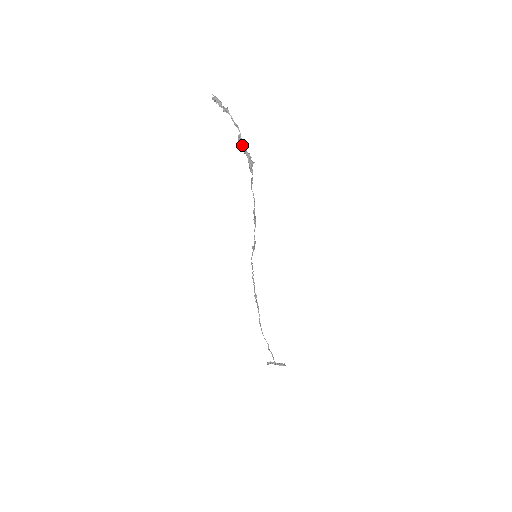
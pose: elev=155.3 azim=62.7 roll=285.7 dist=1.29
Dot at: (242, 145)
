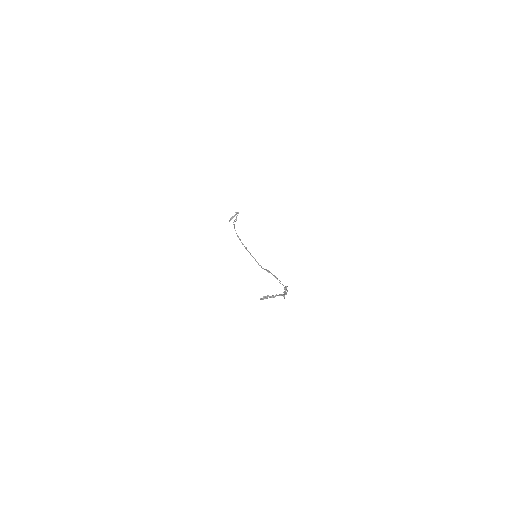
Dot at: occluded
